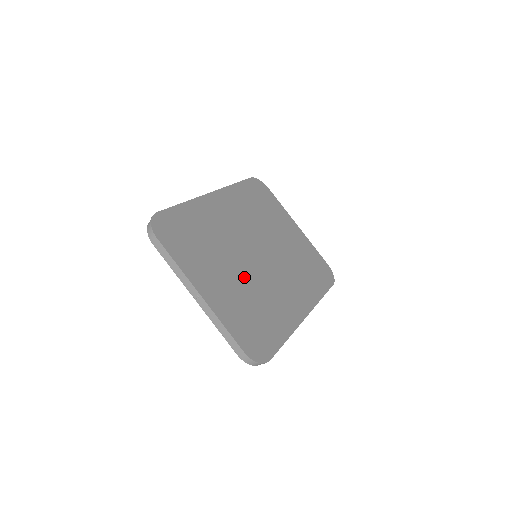
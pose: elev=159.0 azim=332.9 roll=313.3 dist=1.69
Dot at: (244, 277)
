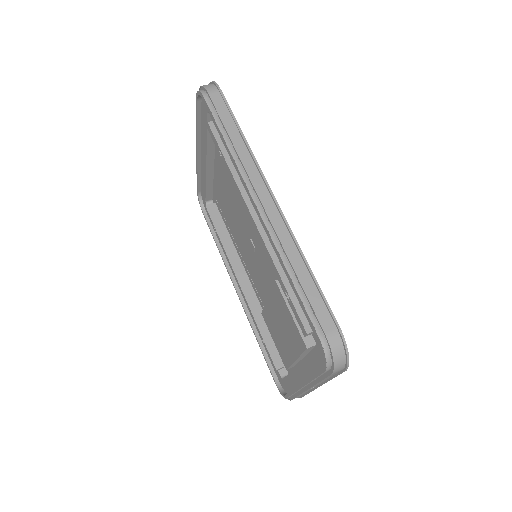
Dot at: occluded
